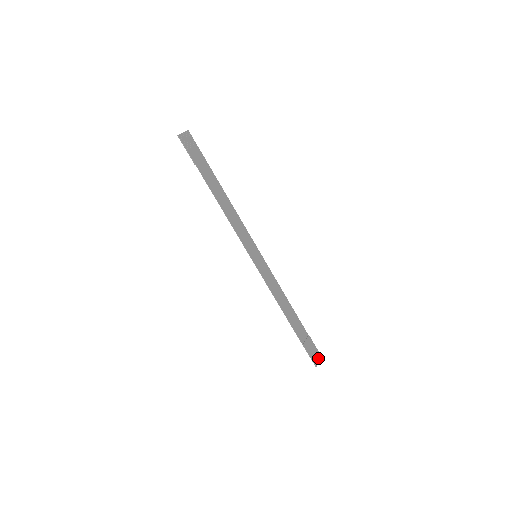
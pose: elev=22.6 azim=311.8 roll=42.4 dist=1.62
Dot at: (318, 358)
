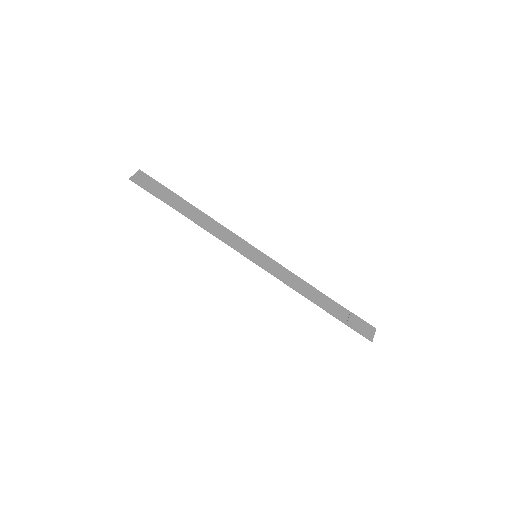
Dot at: (372, 332)
